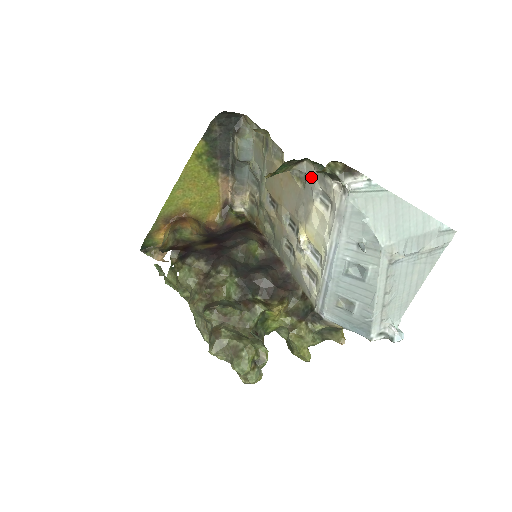
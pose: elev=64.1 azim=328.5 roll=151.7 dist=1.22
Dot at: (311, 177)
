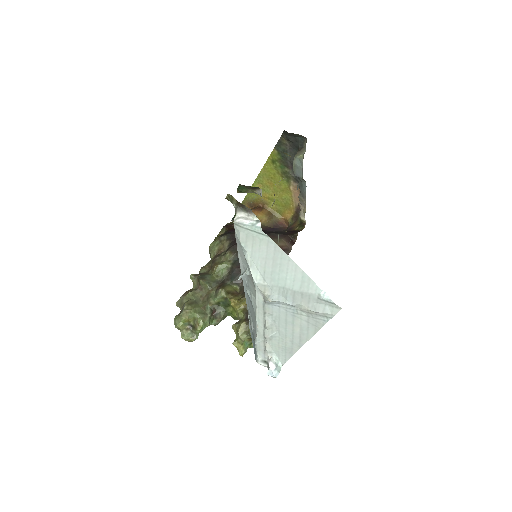
Dot at: occluded
